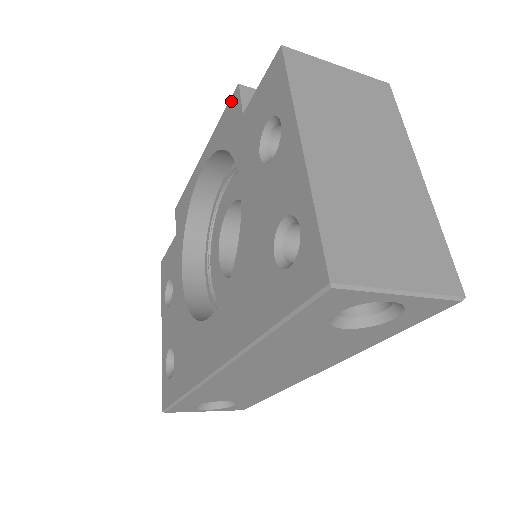
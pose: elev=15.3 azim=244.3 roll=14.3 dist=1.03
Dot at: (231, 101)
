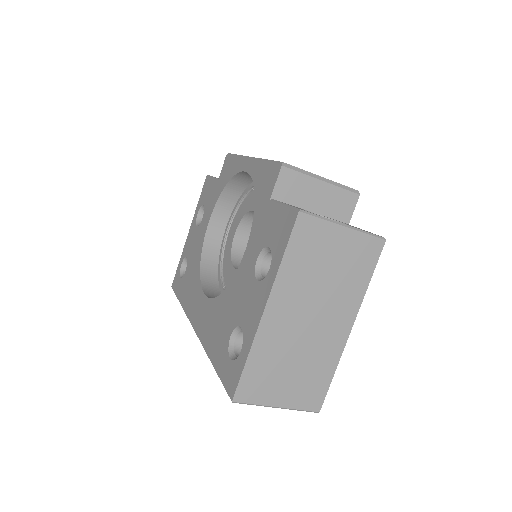
Dot at: (274, 167)
